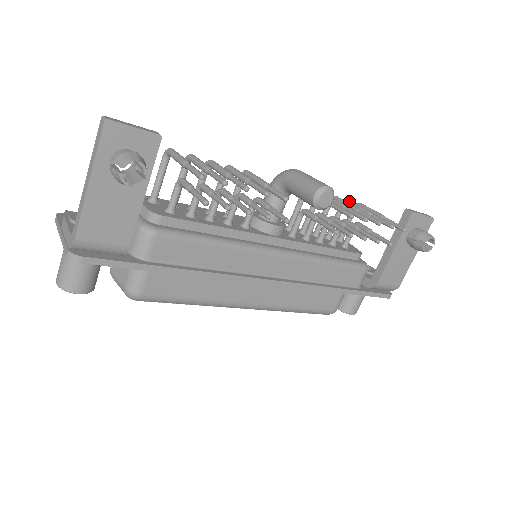
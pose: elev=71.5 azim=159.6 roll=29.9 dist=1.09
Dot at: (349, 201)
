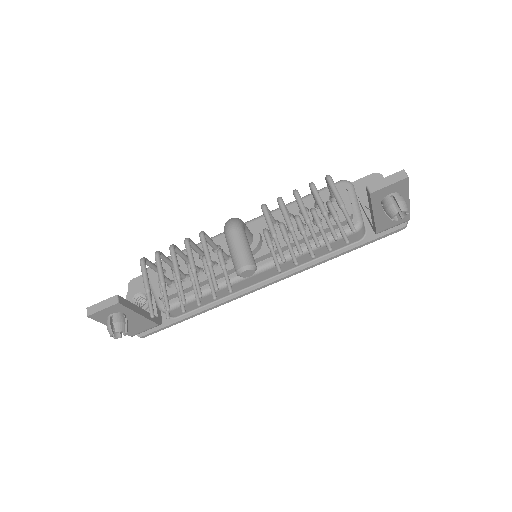
Dot at: (311, 190)
